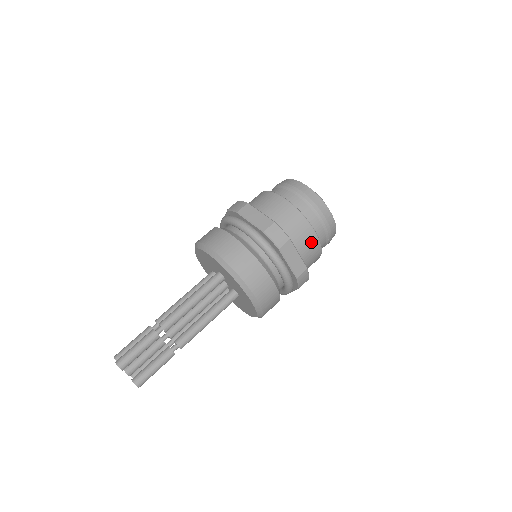
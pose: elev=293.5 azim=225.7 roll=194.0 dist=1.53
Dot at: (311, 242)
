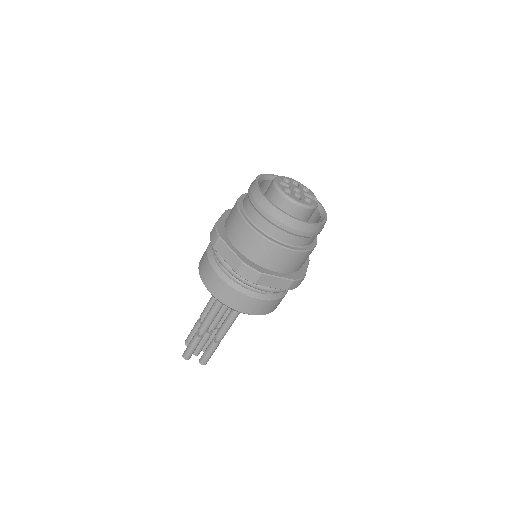
Dot at: (290, 258)
